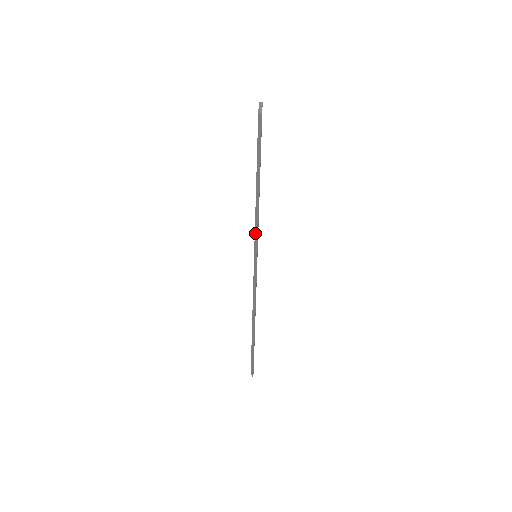
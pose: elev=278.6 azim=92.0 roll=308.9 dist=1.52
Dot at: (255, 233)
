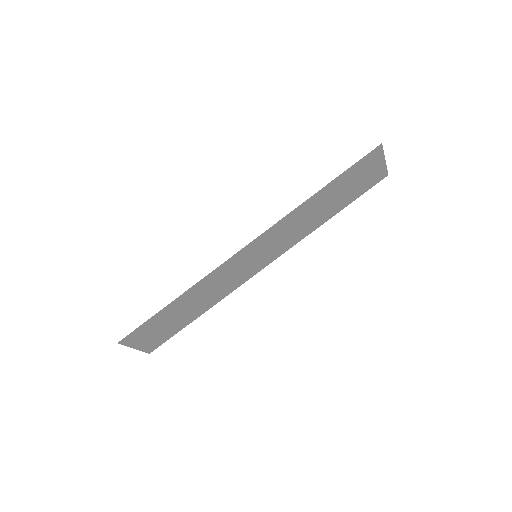
Dot at: (280, 222)
